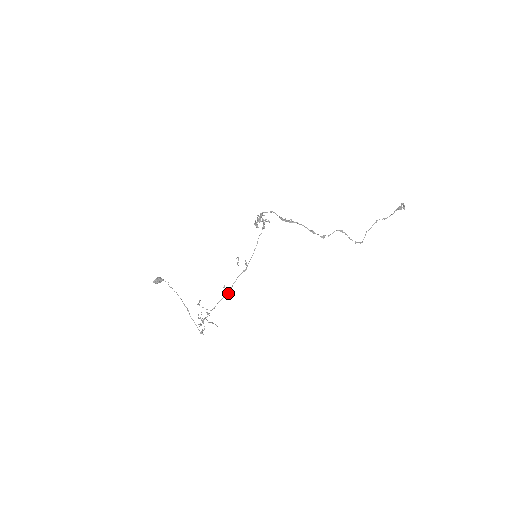
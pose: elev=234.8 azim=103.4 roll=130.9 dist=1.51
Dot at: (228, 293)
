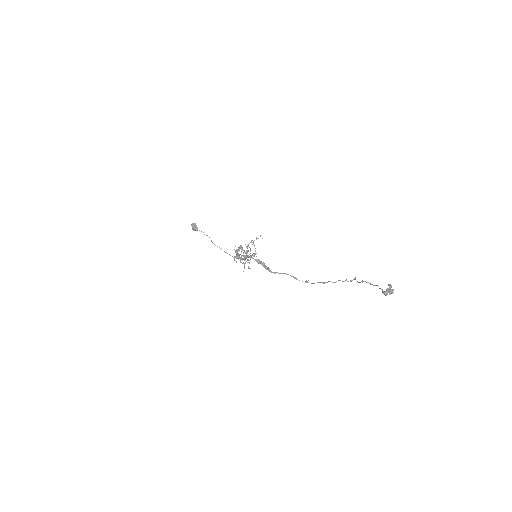
Dot at: occluded
